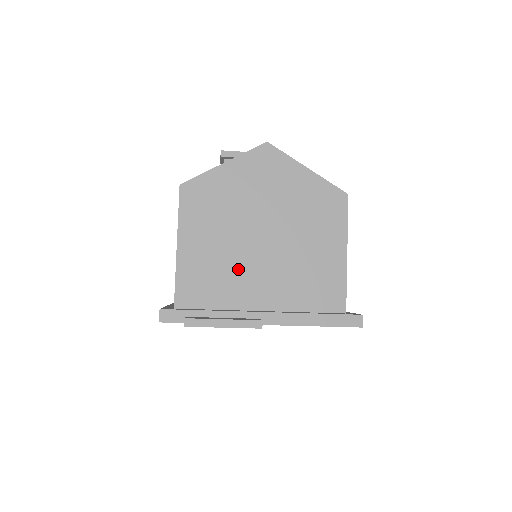
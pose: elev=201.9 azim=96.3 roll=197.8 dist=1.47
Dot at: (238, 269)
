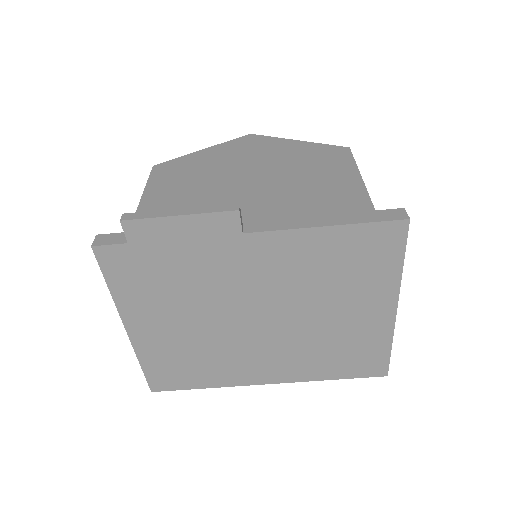
Dot at: occluded
